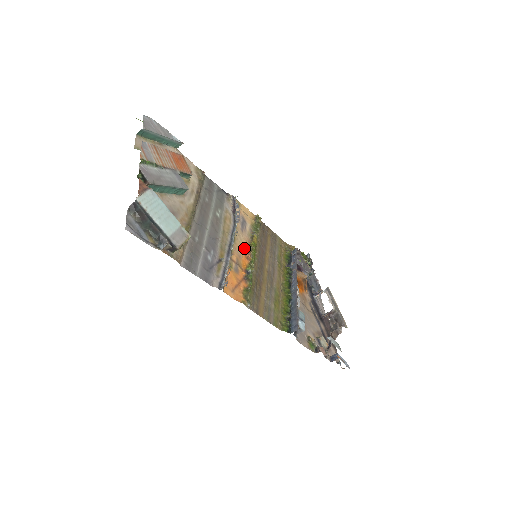
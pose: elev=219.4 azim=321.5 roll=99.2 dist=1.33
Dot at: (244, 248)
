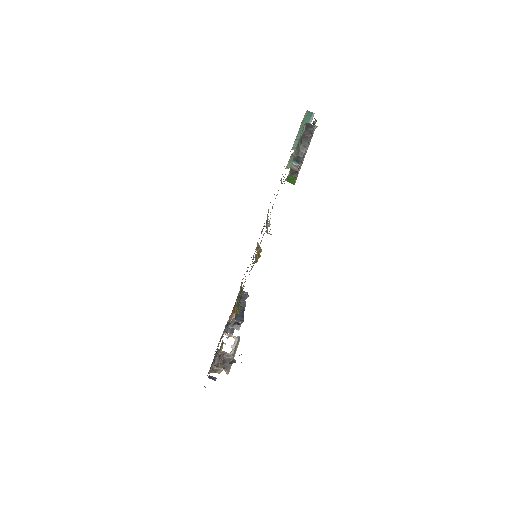
Dot at: occluded
